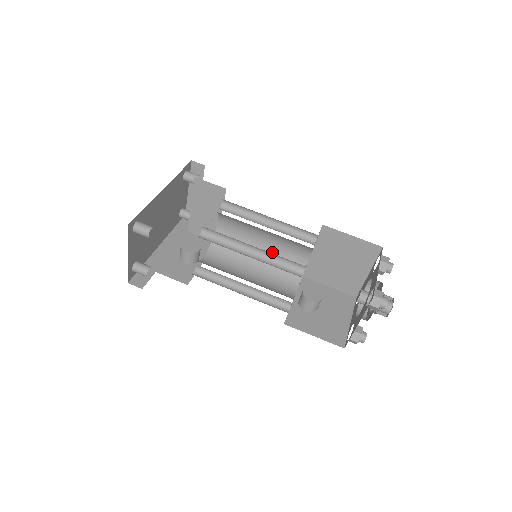
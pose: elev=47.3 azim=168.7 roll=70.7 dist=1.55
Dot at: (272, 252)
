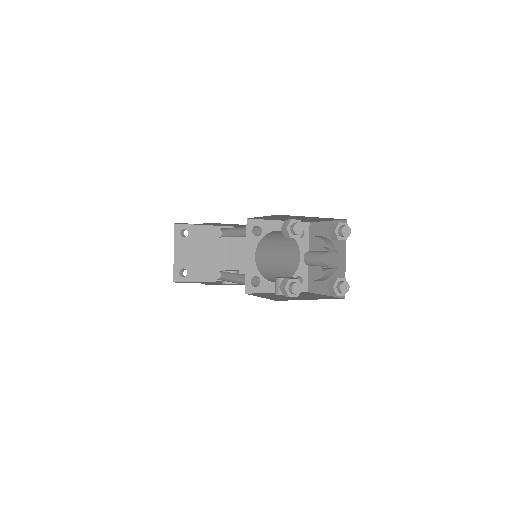
Dot at: (280, 265)
